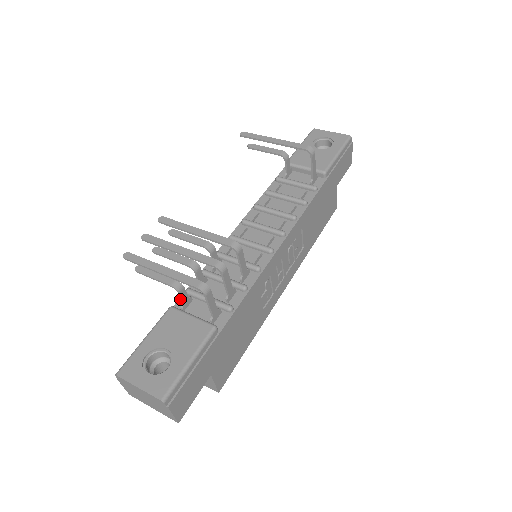
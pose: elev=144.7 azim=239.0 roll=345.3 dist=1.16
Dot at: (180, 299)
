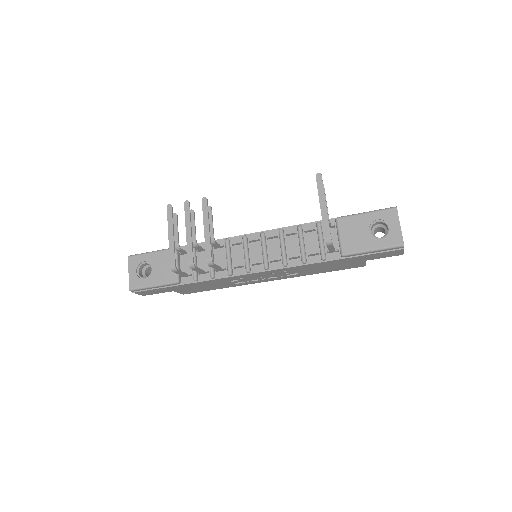
Dot at: occluded
